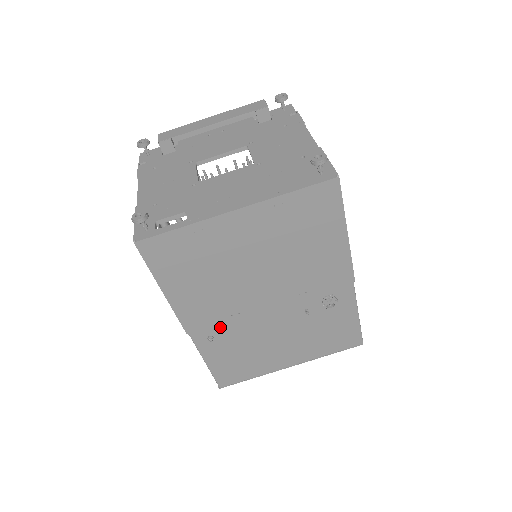
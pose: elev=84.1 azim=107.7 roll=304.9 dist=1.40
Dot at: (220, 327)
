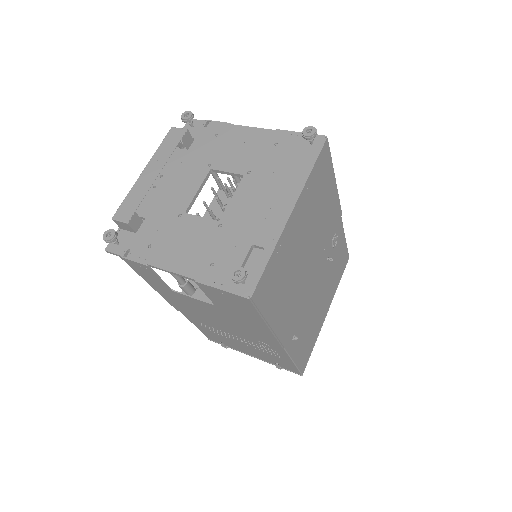
Dot at: (296, 322)
